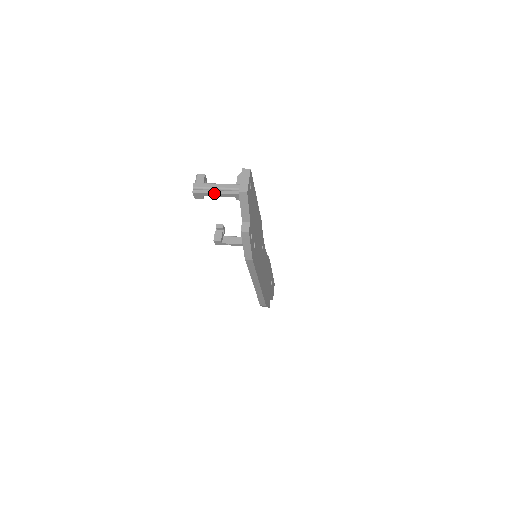
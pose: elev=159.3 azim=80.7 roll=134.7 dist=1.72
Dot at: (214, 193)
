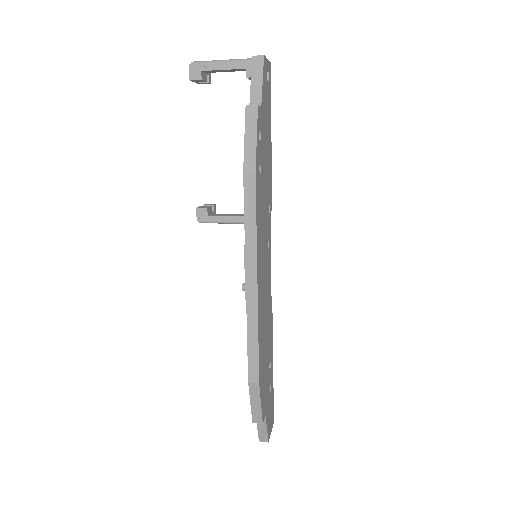
Dot at: (218, 62)
